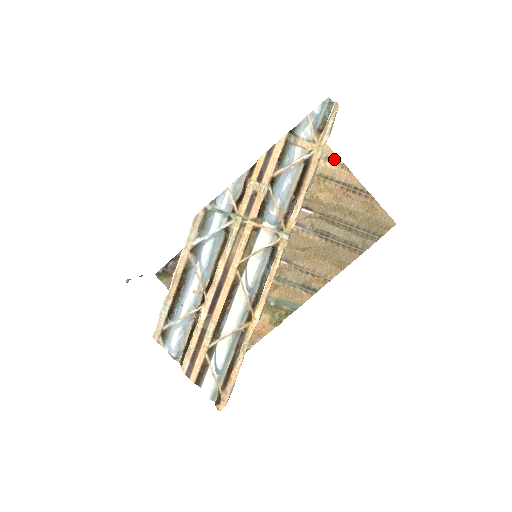
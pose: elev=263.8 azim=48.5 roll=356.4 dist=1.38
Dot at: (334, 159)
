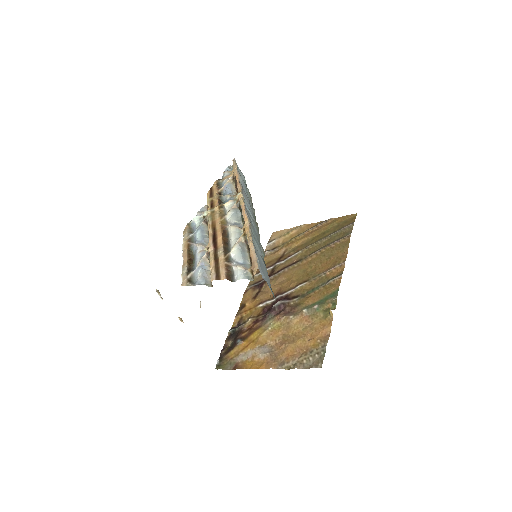
Dot at: (293, 229)
